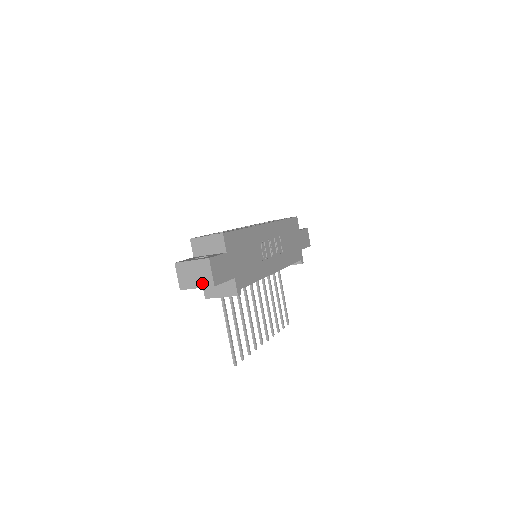
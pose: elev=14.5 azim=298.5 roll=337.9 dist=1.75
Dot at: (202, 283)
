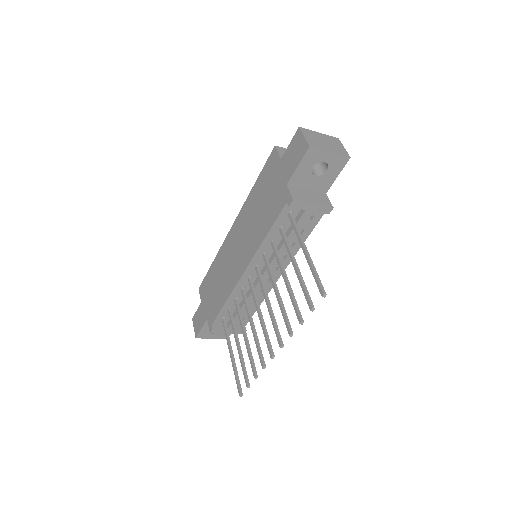
Dot at: (336, 150)
